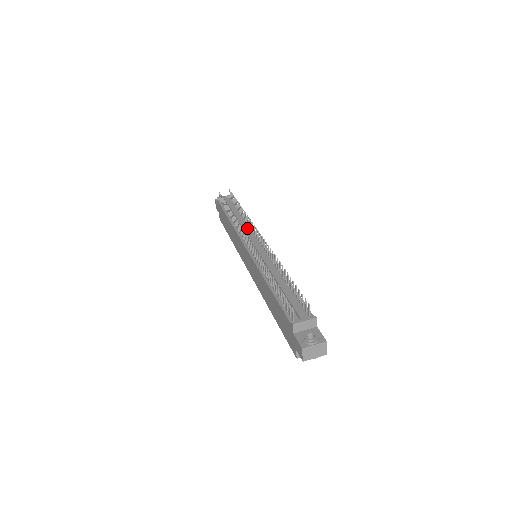
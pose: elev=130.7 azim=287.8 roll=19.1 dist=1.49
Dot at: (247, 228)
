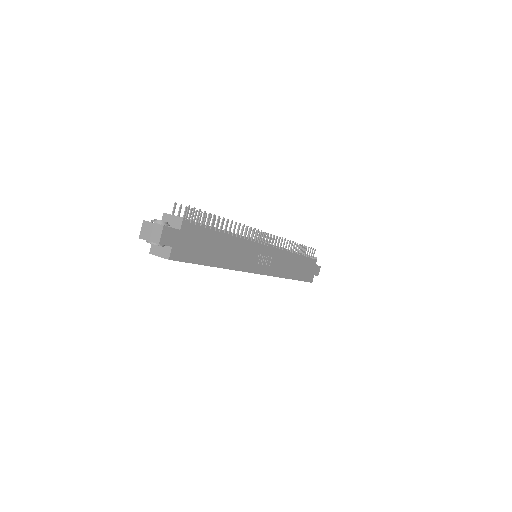
Dot at: occluded
